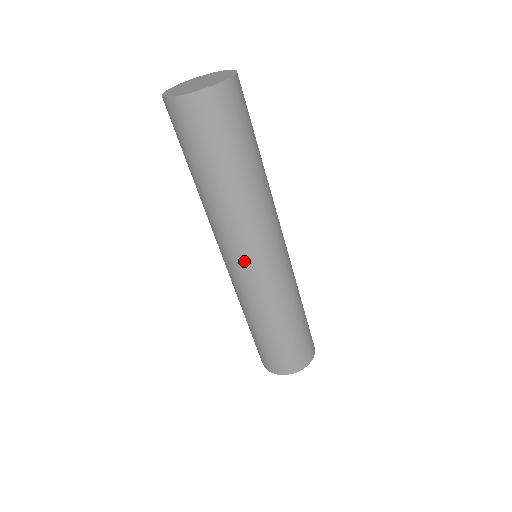
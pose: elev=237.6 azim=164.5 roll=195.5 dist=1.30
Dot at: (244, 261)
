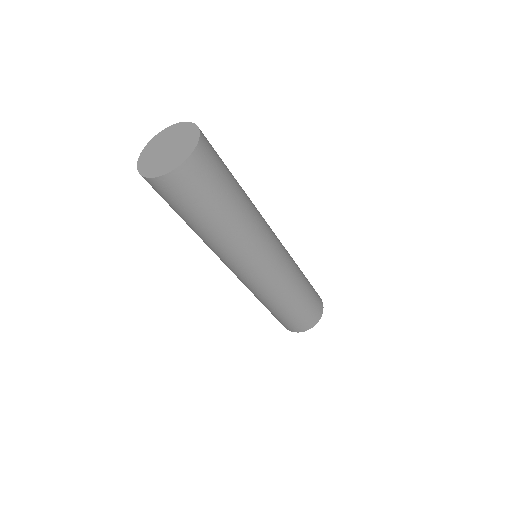
Dot at: occluded
